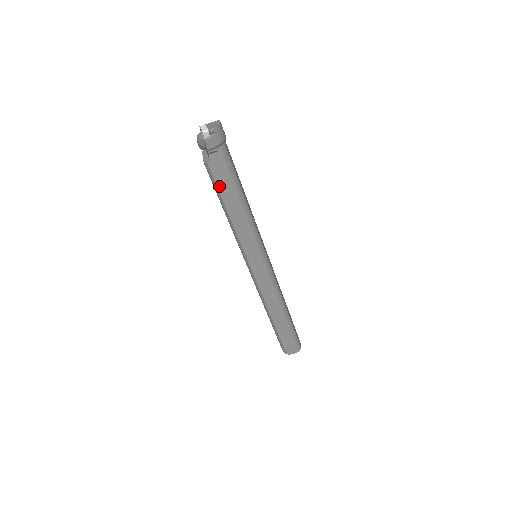
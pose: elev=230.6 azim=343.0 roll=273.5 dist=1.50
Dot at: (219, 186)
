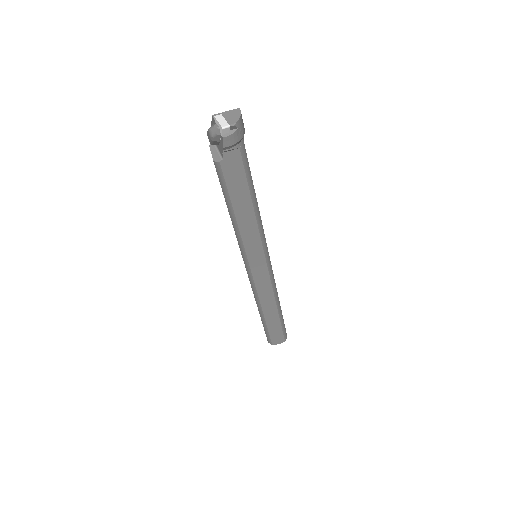
Dot at: (229, 188)
